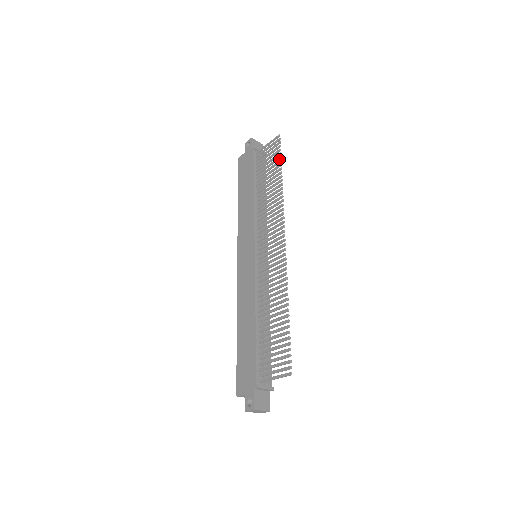
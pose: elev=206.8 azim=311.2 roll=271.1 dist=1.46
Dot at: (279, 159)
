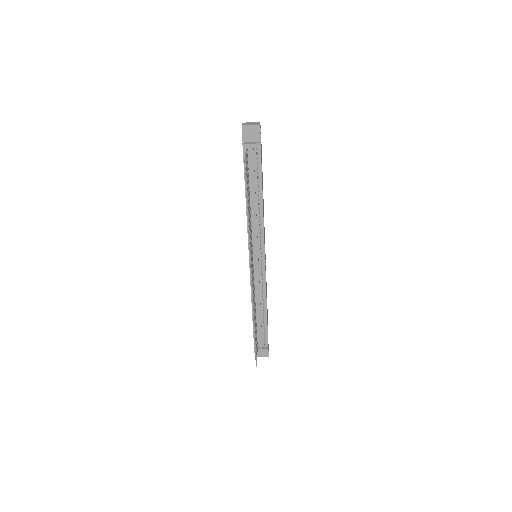
Dot at: (247, 191)
